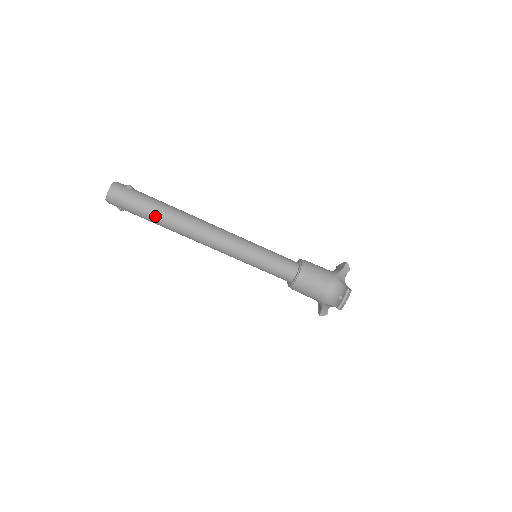
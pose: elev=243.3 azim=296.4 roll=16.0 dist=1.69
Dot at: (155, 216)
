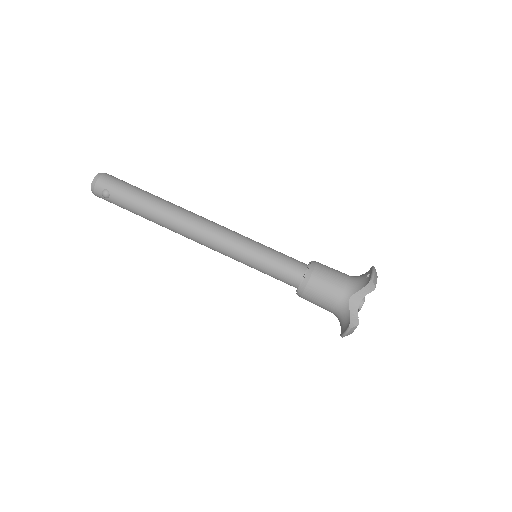
Dot at: (146, 196)
